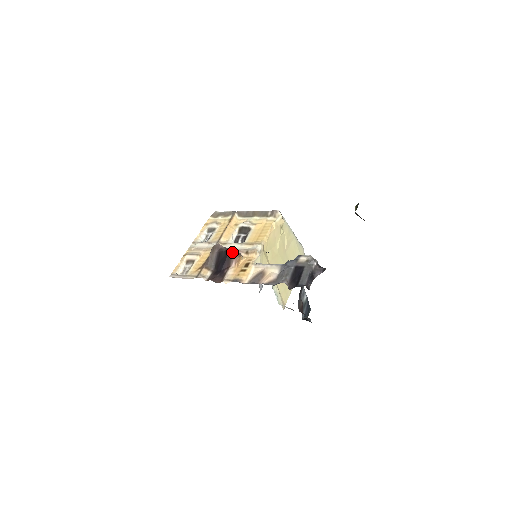
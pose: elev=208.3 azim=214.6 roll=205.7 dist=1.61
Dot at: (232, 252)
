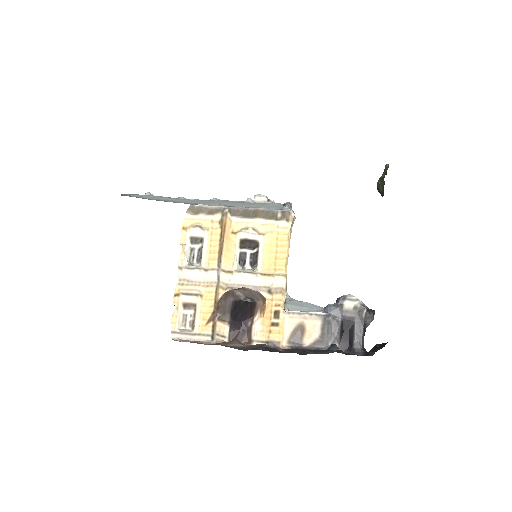
Dot at: (255, 301)
